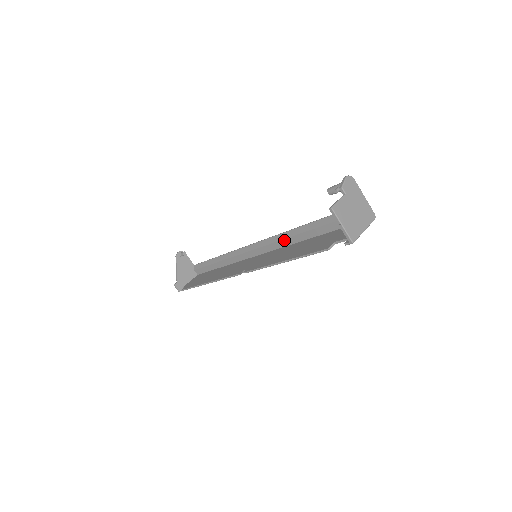
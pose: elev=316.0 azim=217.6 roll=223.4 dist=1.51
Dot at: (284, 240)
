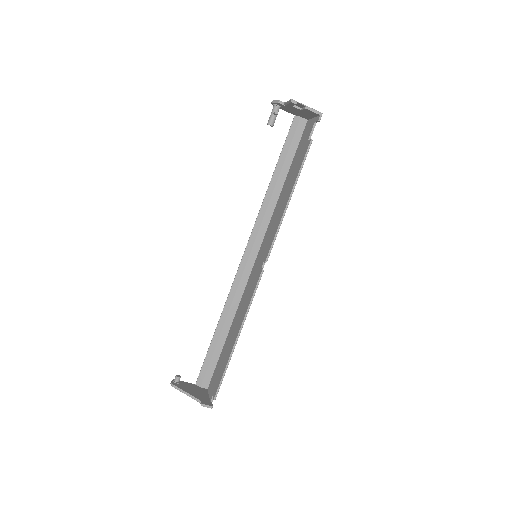
Dot at: (264, 217)
